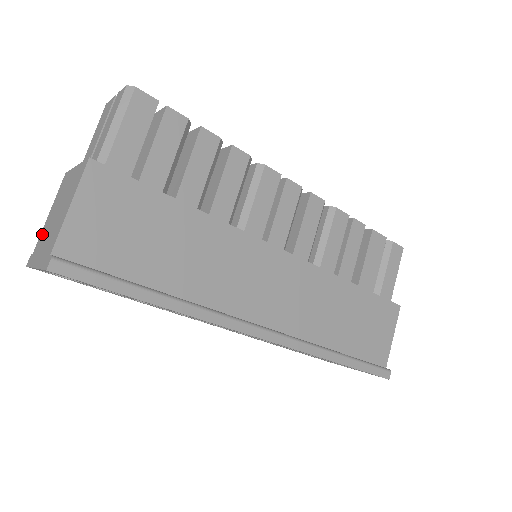
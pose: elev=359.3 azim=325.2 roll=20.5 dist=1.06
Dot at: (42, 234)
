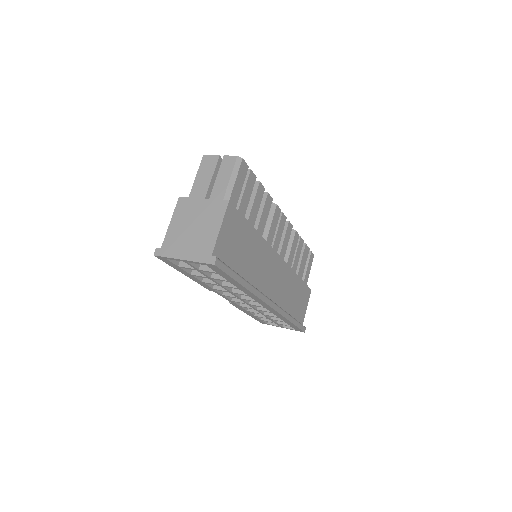
Dot at: (171, 236)
